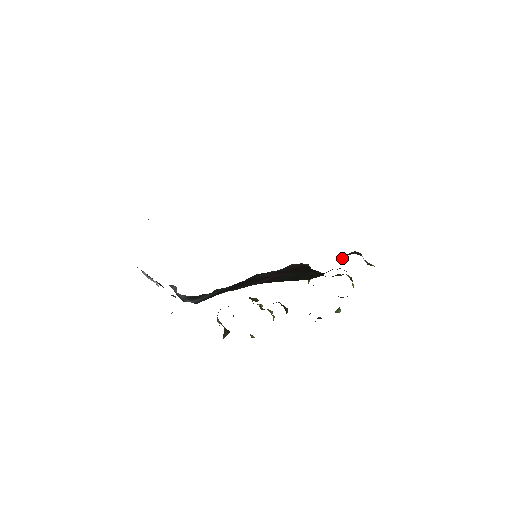
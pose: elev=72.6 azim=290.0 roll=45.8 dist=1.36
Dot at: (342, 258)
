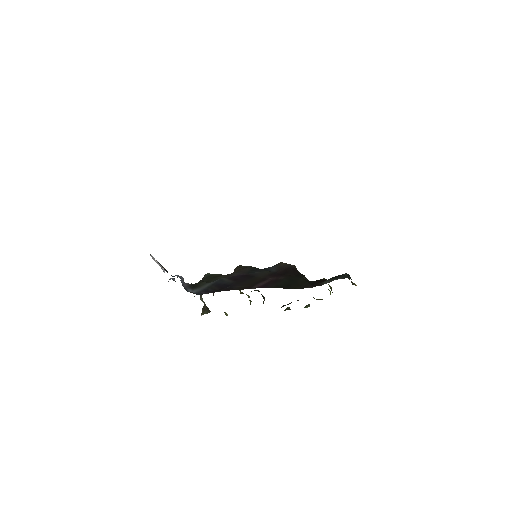
Dot at: (336, 279)
